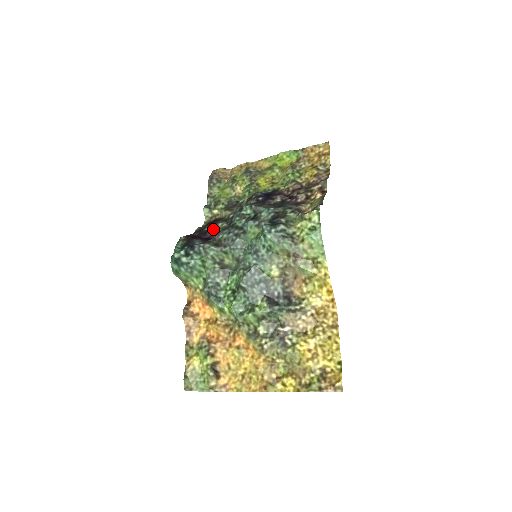
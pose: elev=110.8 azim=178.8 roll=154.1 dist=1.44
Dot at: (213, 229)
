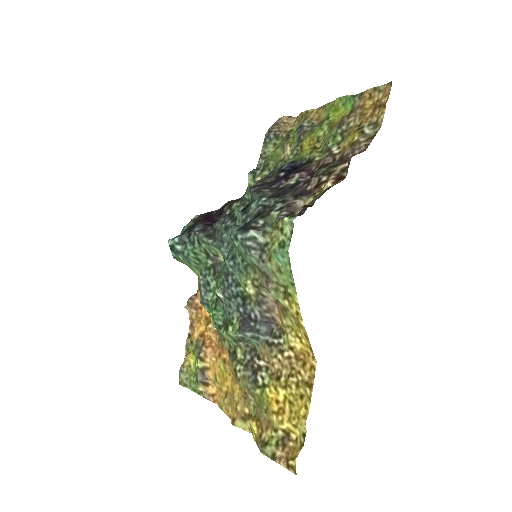
Dot at: (226, 210)
